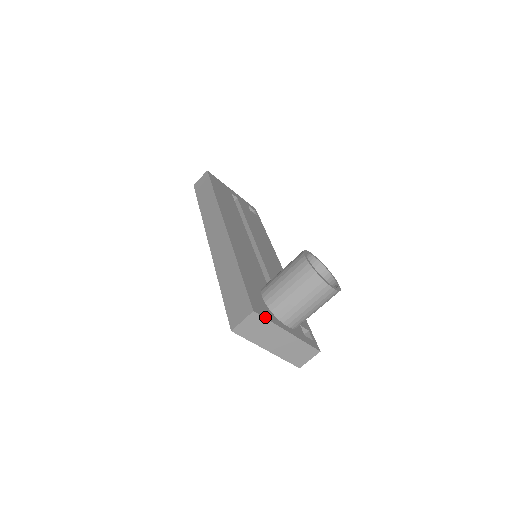
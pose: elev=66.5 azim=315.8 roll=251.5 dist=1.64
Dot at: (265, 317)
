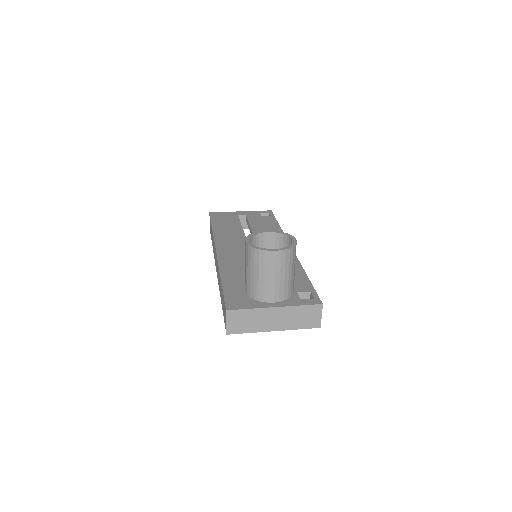
Dot at: (242, 308)
